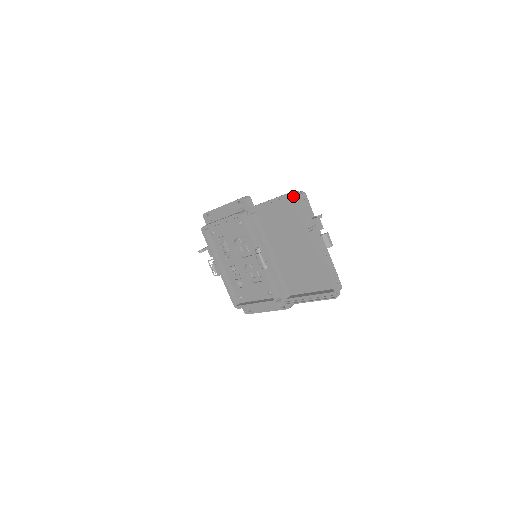
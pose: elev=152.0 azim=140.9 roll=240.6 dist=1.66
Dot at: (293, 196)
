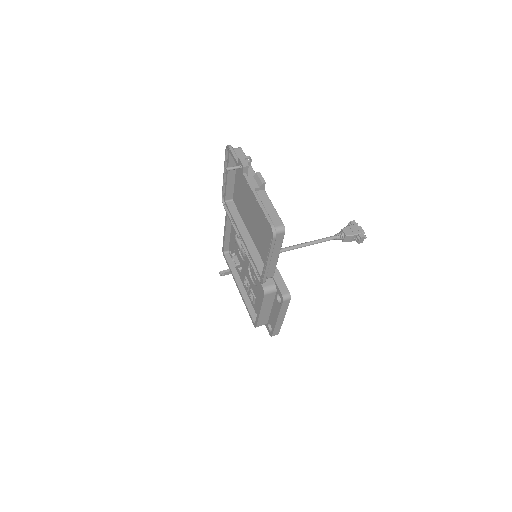
Dot at: (228, 153)
